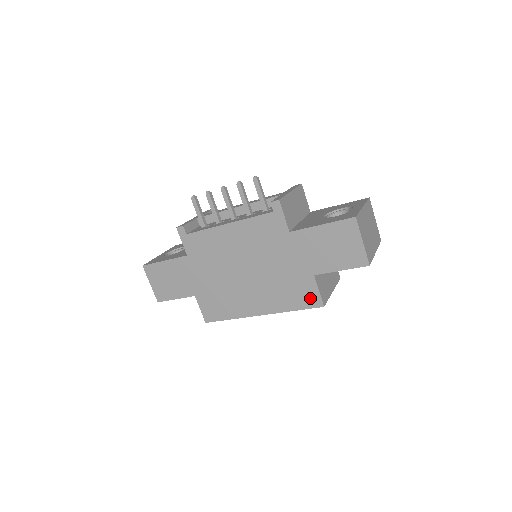
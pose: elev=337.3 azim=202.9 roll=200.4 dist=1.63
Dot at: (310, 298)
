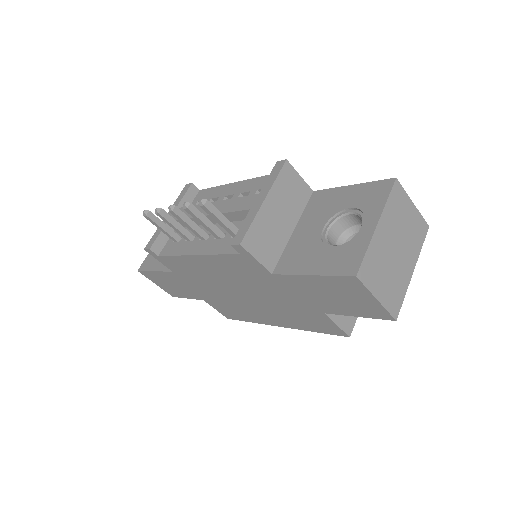
Dot at: (329, 328)
